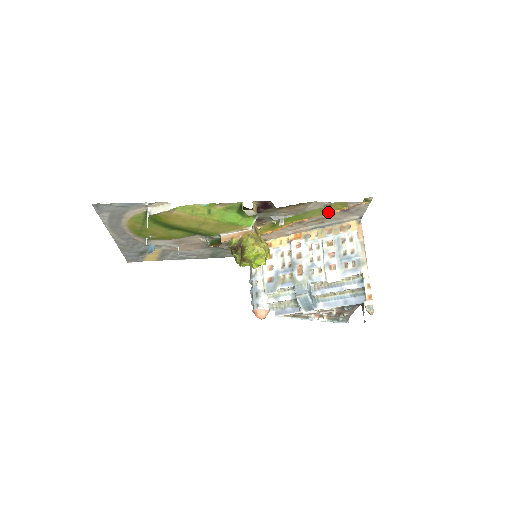
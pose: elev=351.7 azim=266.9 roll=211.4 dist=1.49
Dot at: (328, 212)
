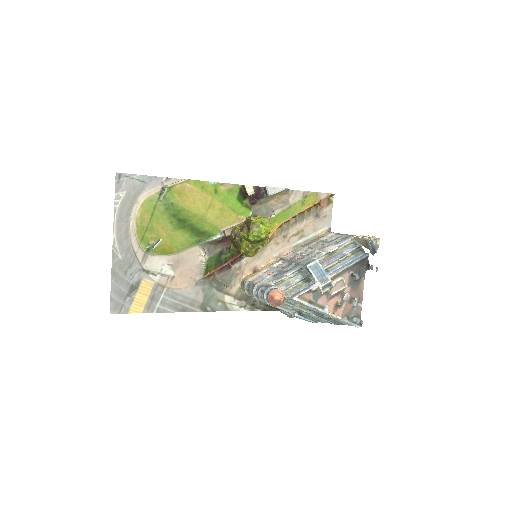
Dot at: (306, 207)
